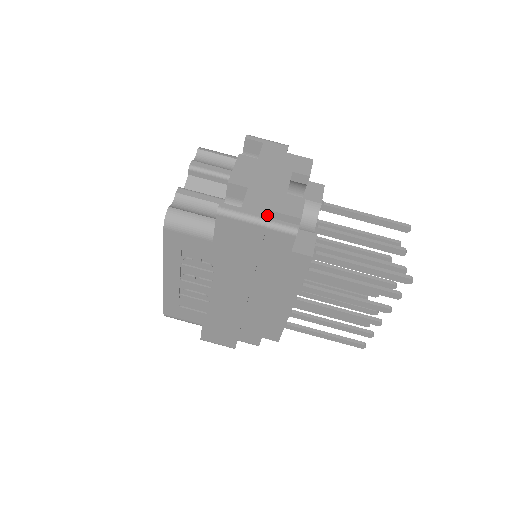
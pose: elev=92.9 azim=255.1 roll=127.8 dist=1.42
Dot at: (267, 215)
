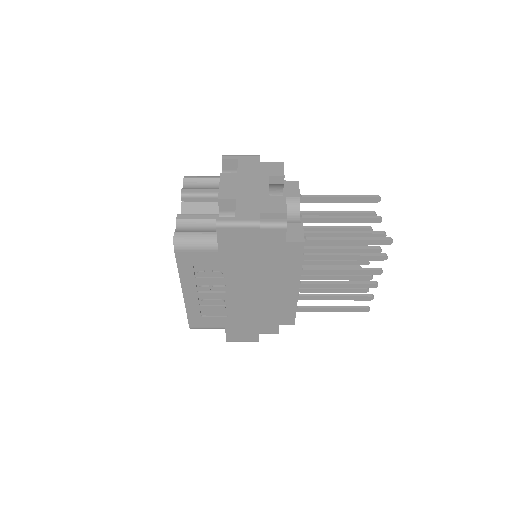
Dot at: (258, 217)
